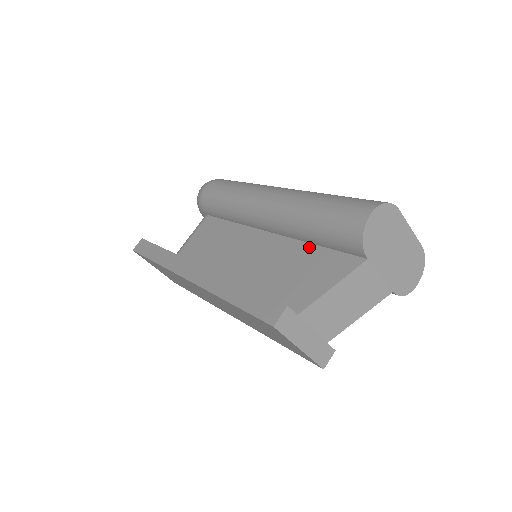
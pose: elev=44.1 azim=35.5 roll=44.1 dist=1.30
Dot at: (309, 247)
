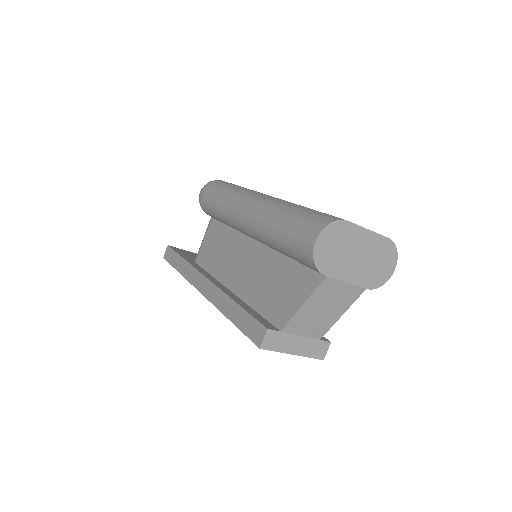
Dot at: (285, 260)
